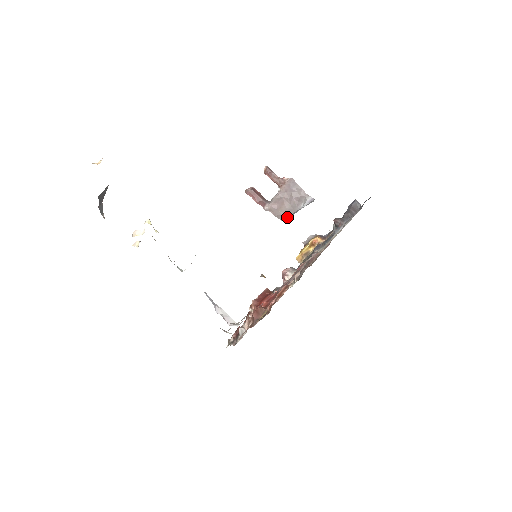
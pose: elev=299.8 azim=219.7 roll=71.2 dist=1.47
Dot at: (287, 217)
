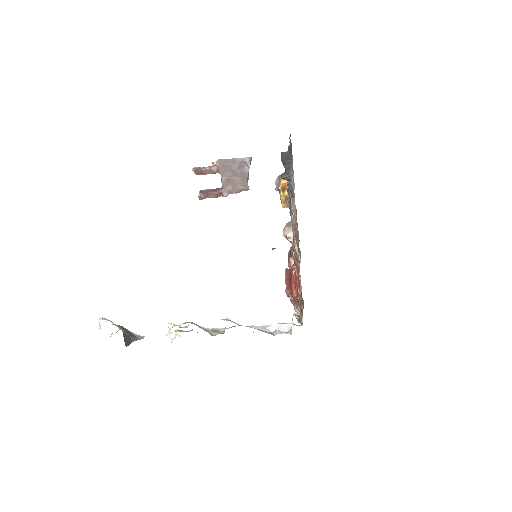
Dot at: (246, 186)
